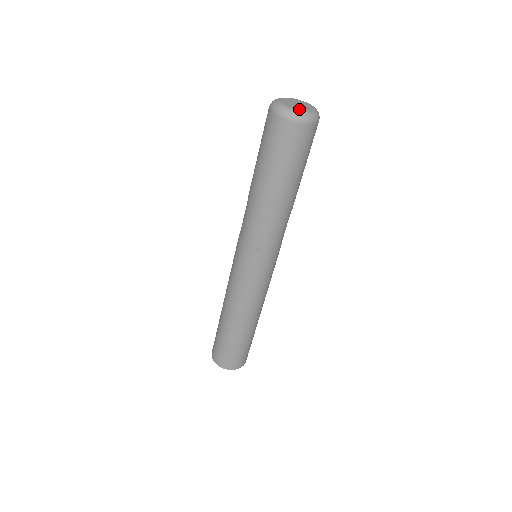
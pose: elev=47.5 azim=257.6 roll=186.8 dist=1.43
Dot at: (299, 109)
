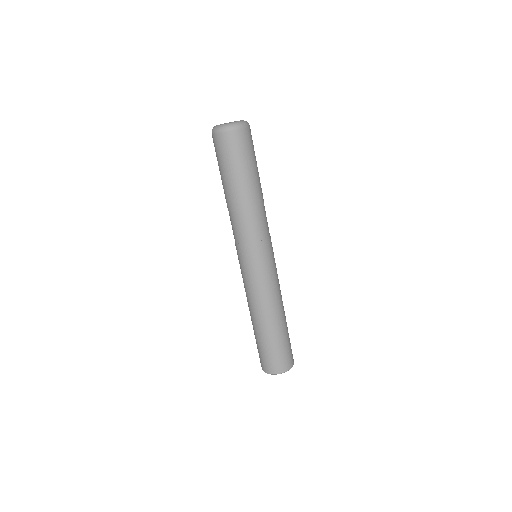
Dot at: (225, 124)
